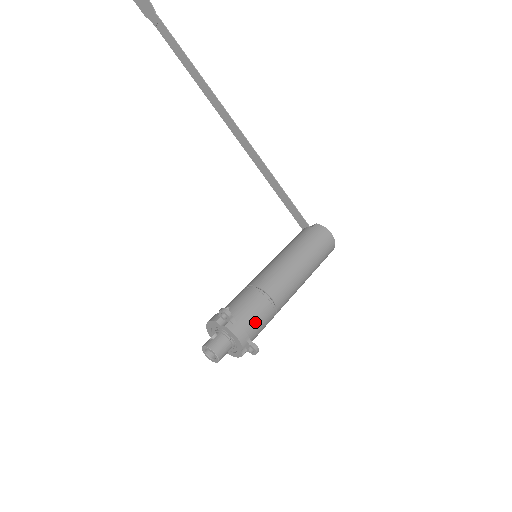
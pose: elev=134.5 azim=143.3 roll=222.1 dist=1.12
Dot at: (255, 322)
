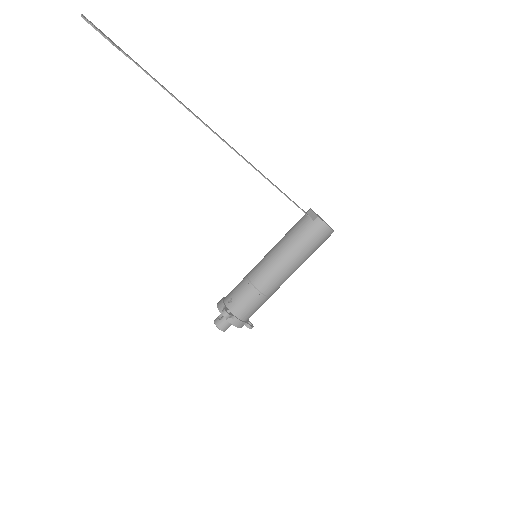
Dot at: (250, 312)
